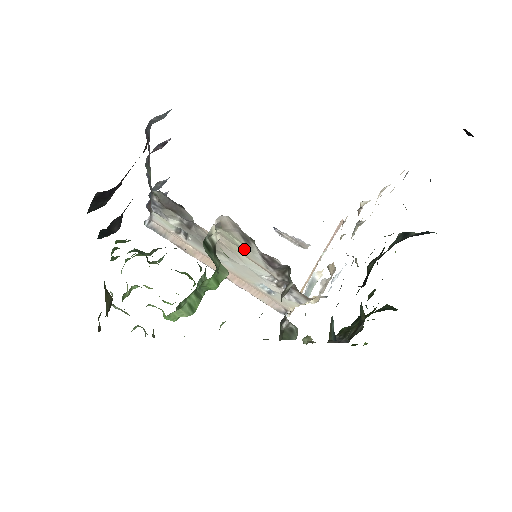
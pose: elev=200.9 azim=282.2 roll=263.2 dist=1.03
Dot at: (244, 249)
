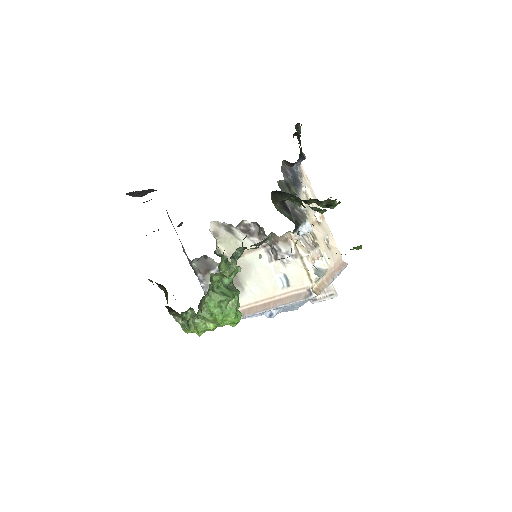
Dot at: (239, 245)
